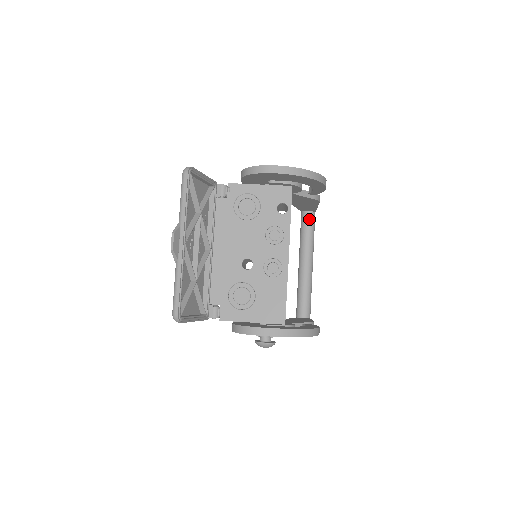
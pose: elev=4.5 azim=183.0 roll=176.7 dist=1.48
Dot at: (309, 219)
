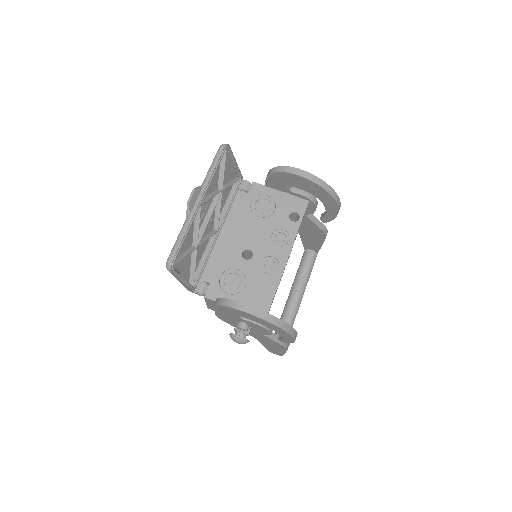
Dot at: (310, 257)
